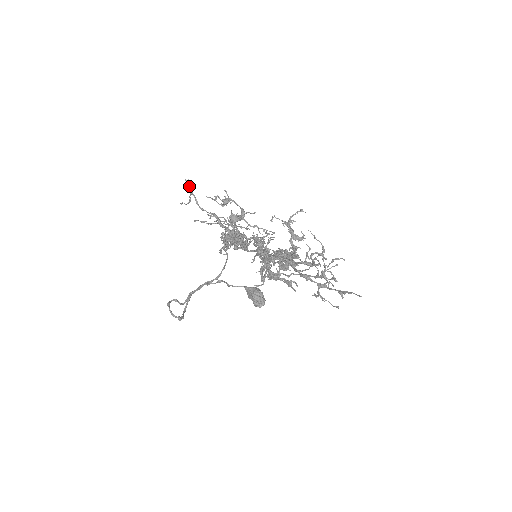
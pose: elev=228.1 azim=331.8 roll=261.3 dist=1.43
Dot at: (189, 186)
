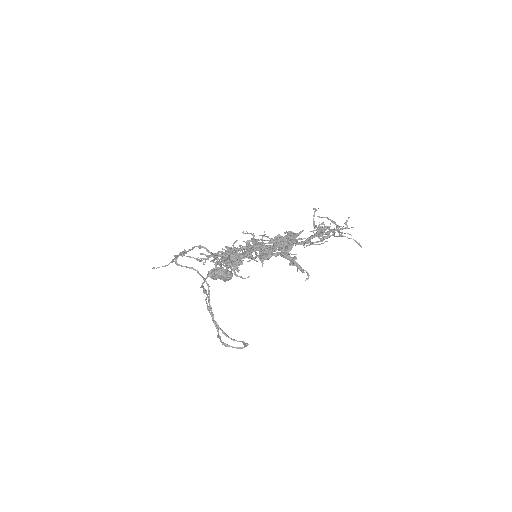
Dot at: (183, 254)
